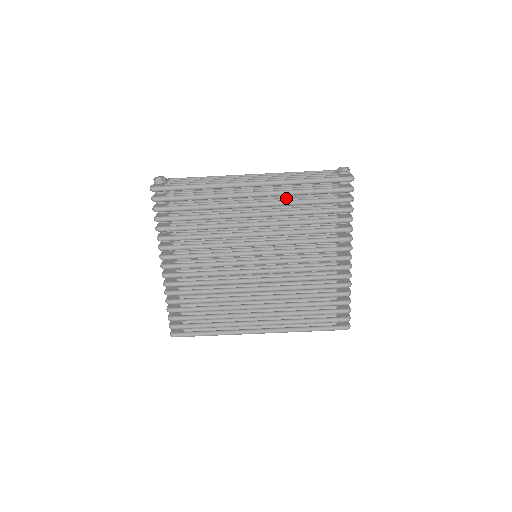
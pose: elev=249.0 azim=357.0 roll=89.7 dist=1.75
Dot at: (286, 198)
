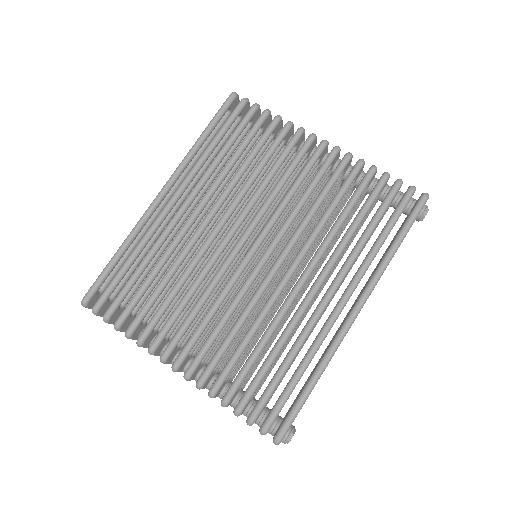
Dot at: occluded
